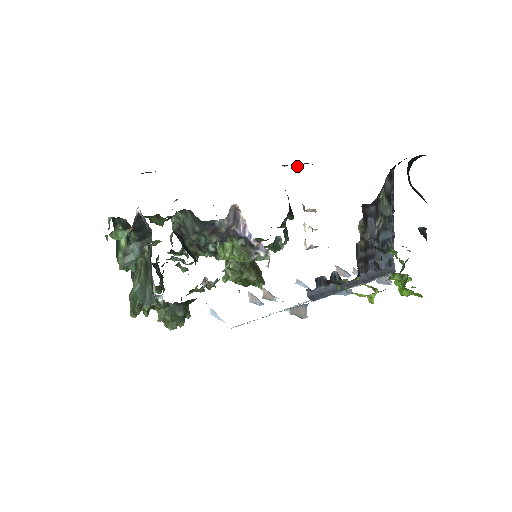
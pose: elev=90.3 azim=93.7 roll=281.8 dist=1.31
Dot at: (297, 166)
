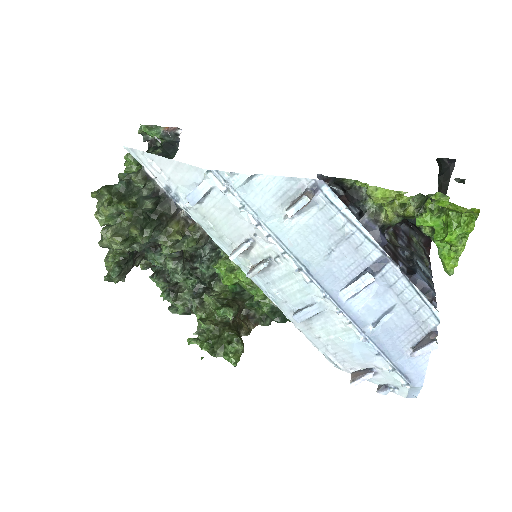
Dot at: occluded
